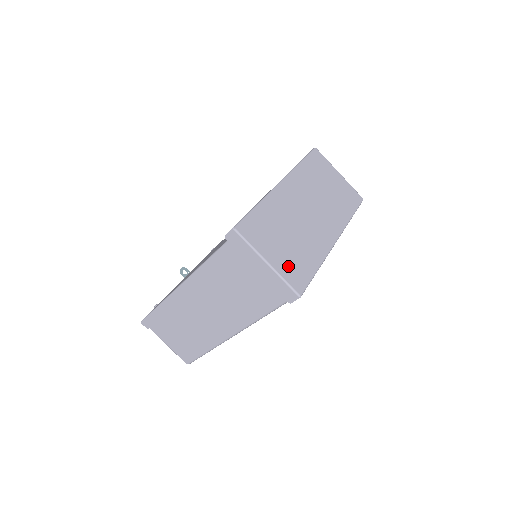
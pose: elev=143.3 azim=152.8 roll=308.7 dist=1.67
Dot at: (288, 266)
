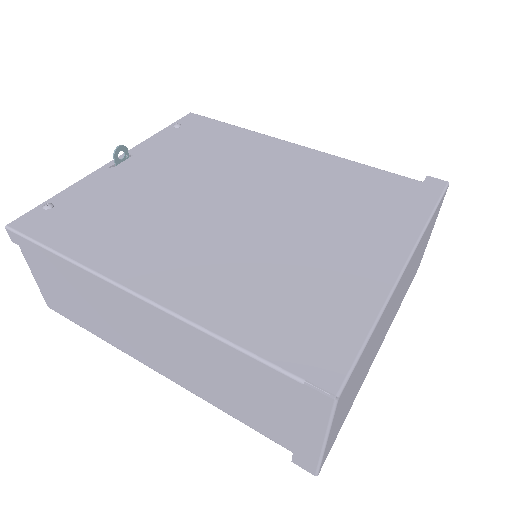
Dot at: (335, 432)
